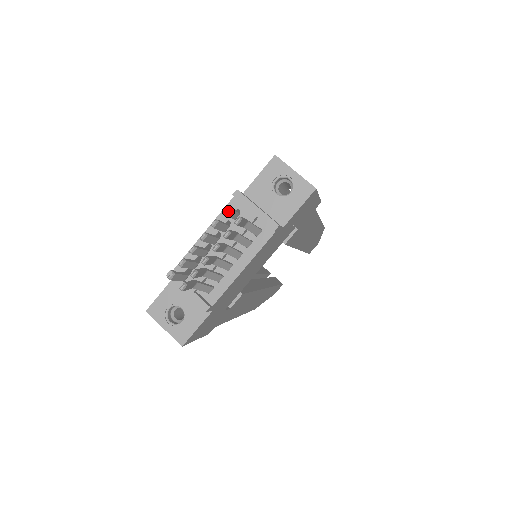
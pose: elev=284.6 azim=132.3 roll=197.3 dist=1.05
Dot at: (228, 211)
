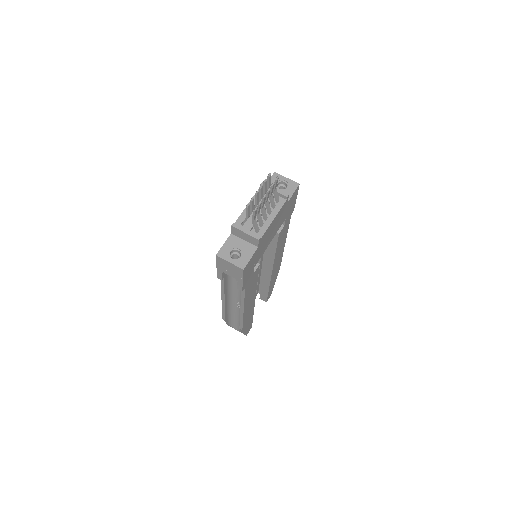
Dot at: (270, 176)
